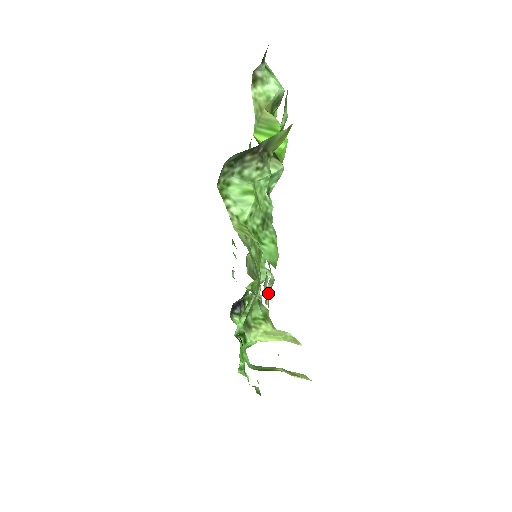
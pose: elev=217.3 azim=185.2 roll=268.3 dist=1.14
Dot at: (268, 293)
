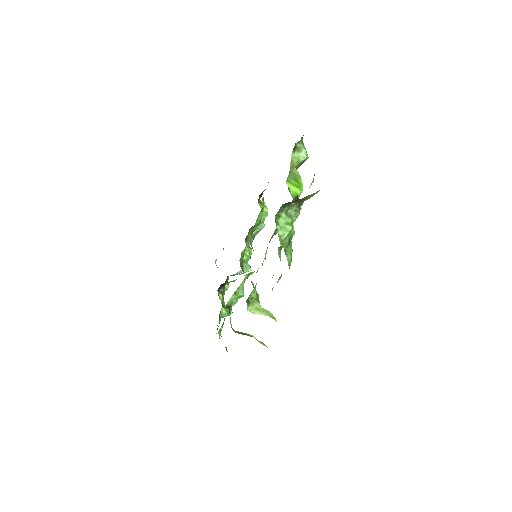
Dot at: occluded
